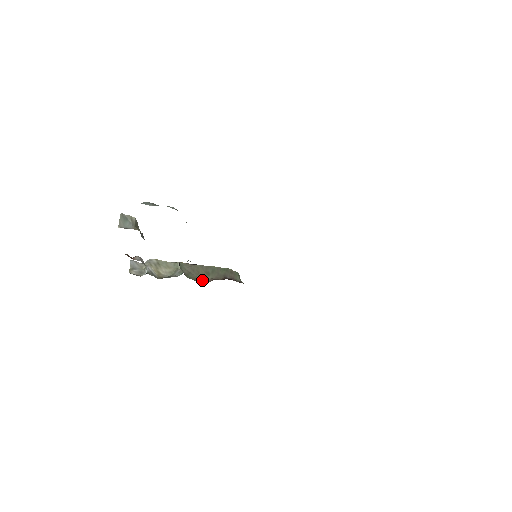
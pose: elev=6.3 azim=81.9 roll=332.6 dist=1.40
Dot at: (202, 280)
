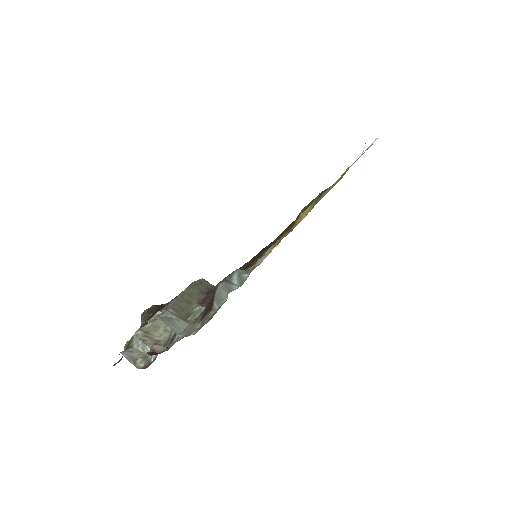
Dot at: (191, 313)
